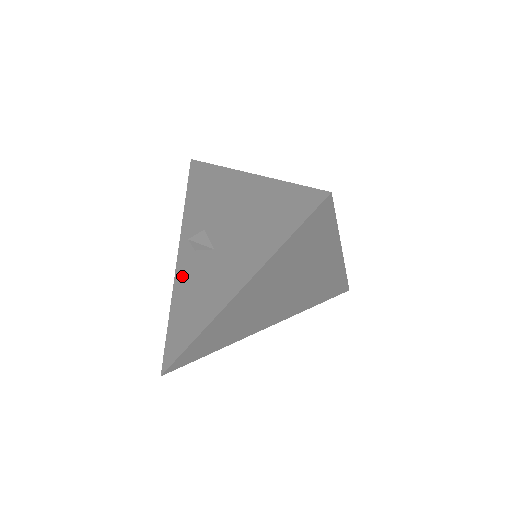
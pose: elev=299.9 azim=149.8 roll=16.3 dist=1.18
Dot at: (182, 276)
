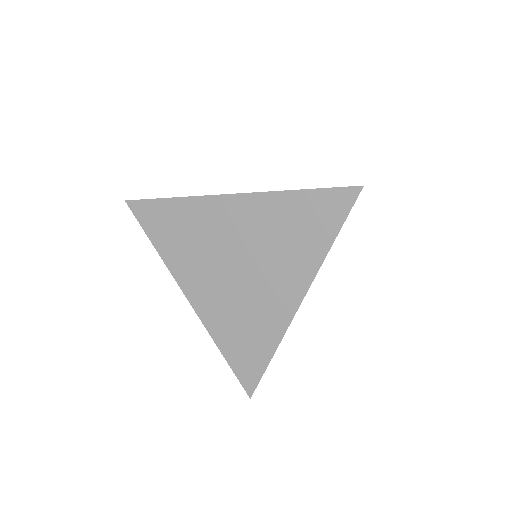
Dot at: occluded
